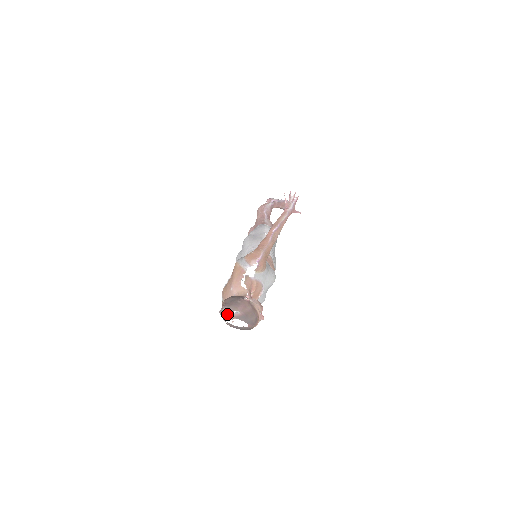
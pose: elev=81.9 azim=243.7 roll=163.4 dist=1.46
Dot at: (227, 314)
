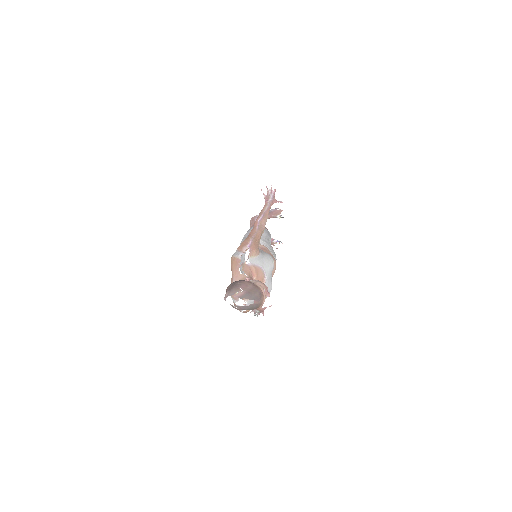
Dot at: occluded
